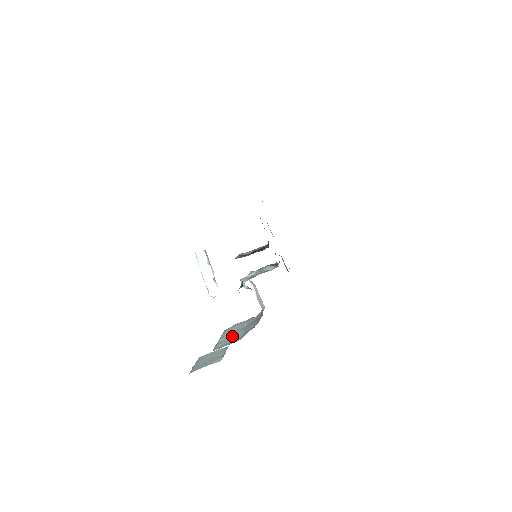
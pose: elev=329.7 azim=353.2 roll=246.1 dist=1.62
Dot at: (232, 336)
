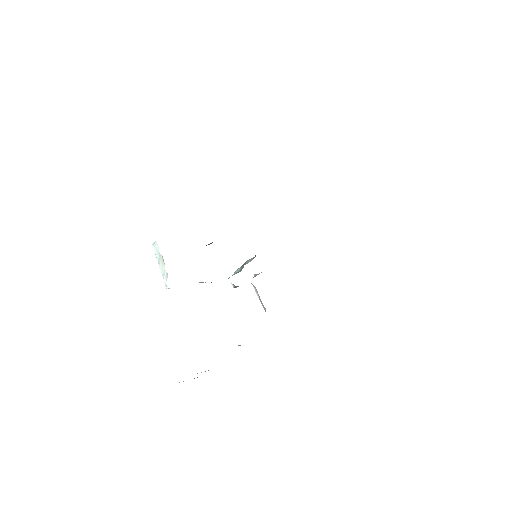
Dot at: occluded
